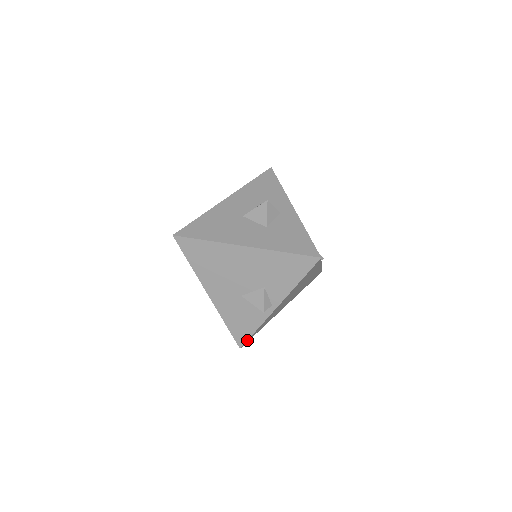
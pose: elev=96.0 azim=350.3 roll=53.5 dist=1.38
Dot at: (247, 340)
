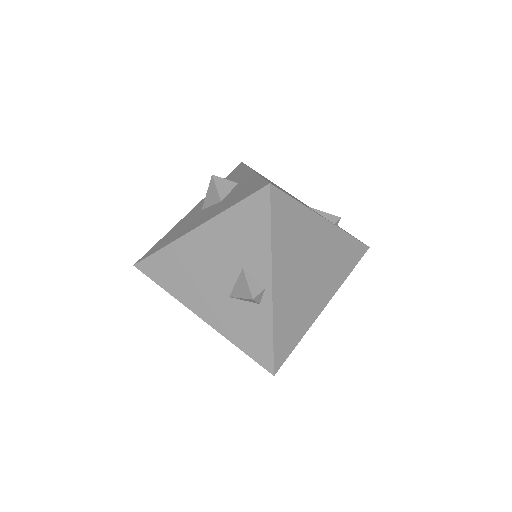
Dot at: (273, 358)
